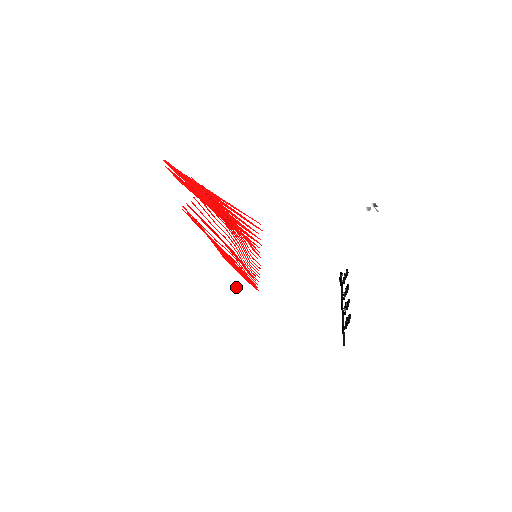
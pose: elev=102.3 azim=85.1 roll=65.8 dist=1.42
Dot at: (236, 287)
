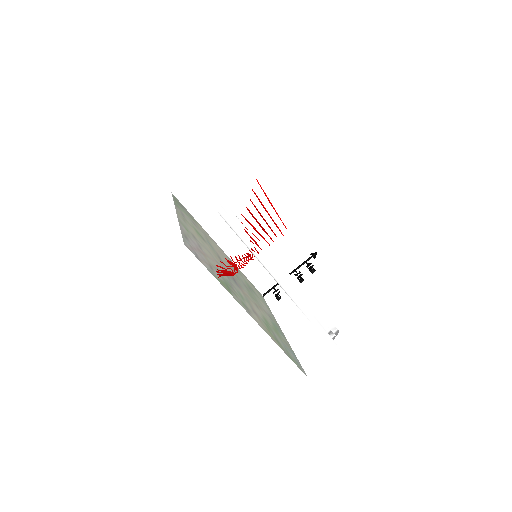
Dot at: occluded
